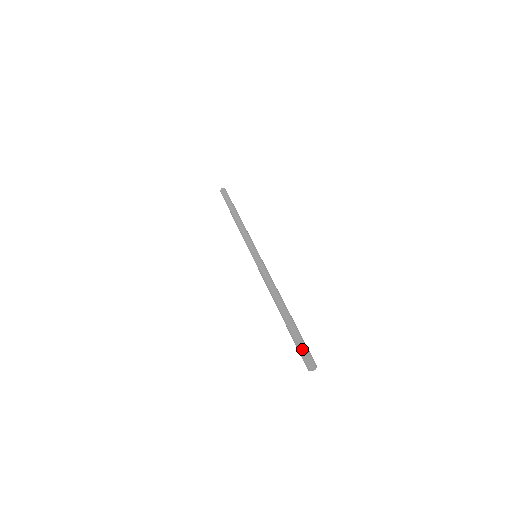
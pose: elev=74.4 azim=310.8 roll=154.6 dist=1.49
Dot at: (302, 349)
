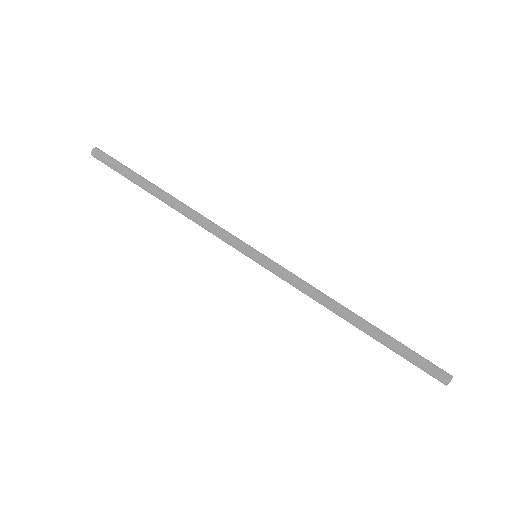
Dot at: (424, 370)
